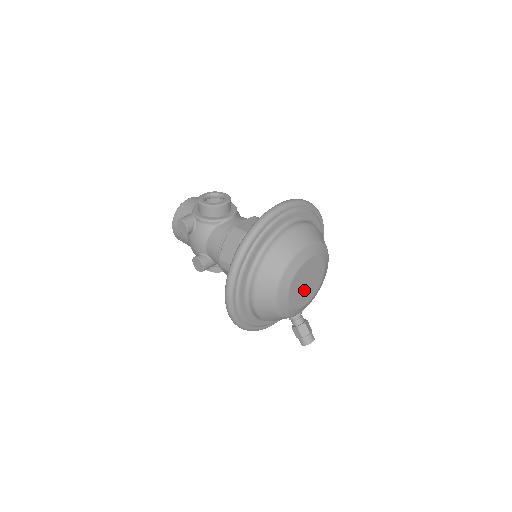
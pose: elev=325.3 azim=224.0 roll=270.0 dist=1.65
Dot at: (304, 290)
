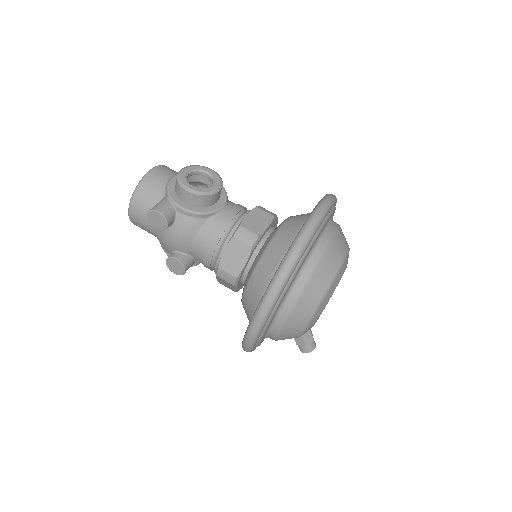
Dot at: occluded
